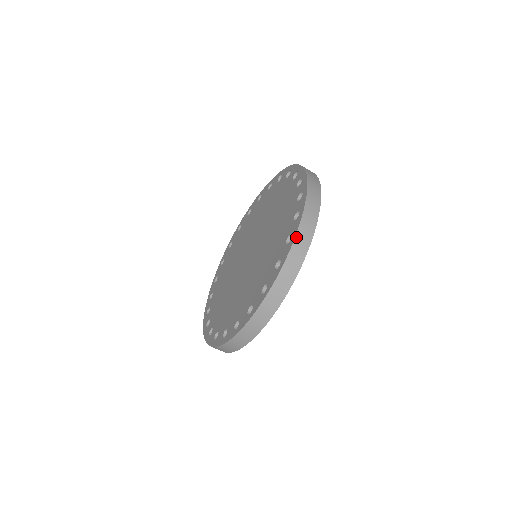
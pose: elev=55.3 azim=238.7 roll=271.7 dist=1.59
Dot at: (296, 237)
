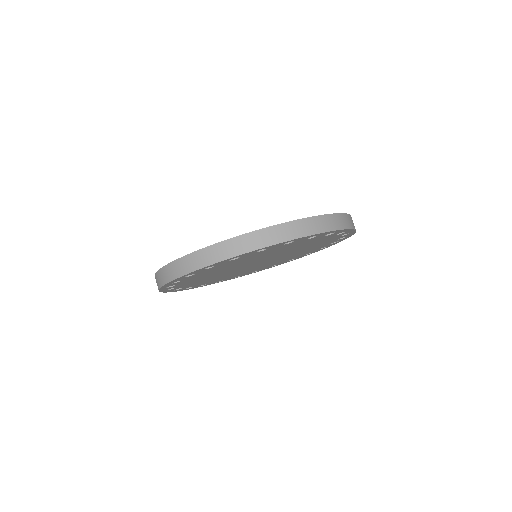
Dot at: occluded
